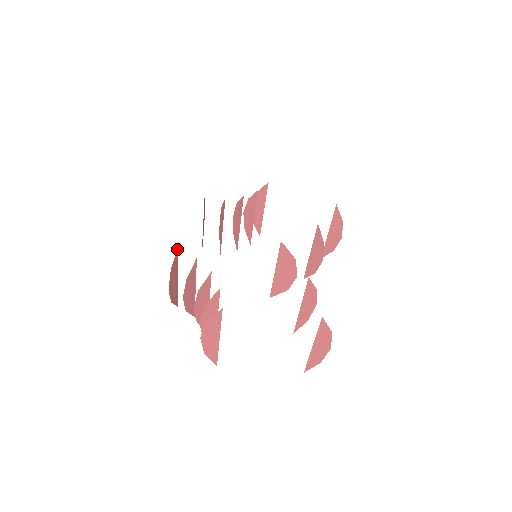
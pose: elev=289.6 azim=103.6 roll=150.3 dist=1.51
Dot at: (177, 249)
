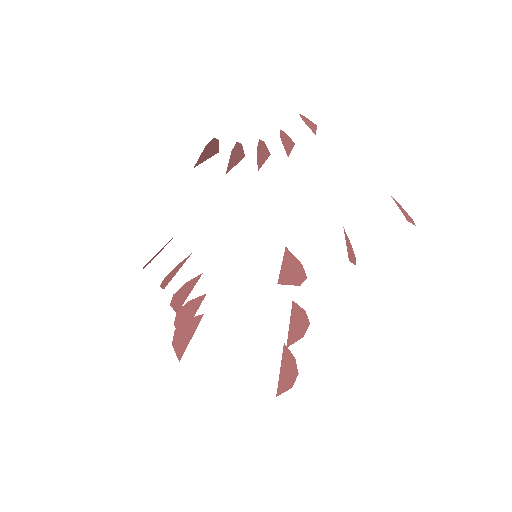
Dot at: (144, 266)
